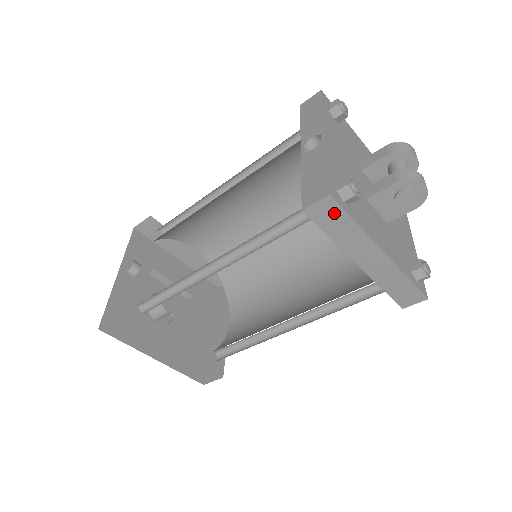
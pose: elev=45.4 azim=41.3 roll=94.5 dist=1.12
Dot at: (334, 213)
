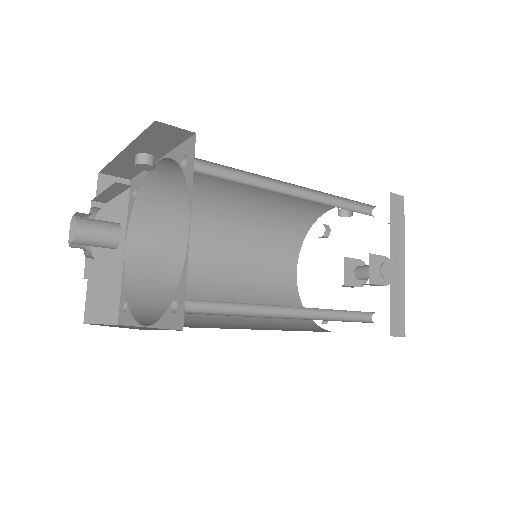
Dot at: (400, 210)
